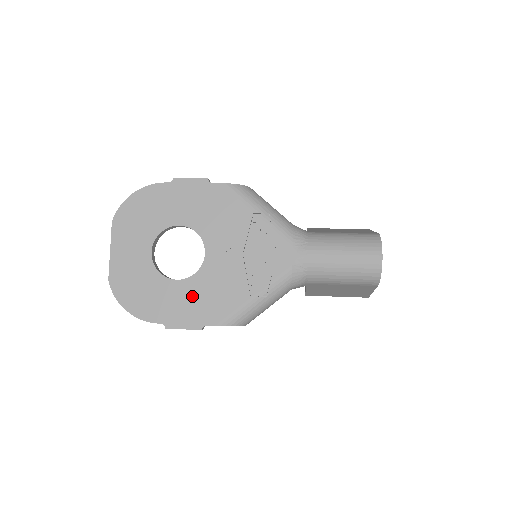
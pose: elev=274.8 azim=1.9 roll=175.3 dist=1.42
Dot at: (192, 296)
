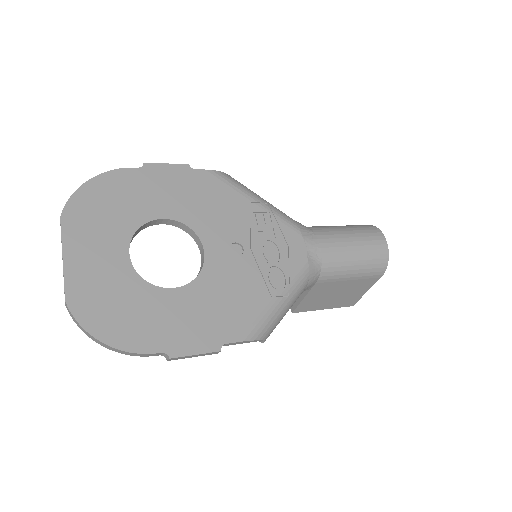
Dot at: (198, 307)
